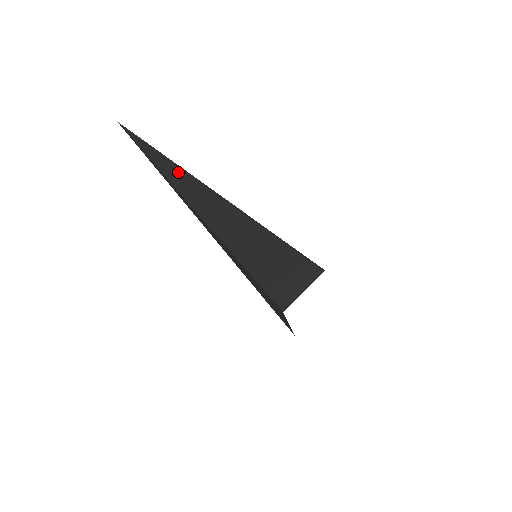
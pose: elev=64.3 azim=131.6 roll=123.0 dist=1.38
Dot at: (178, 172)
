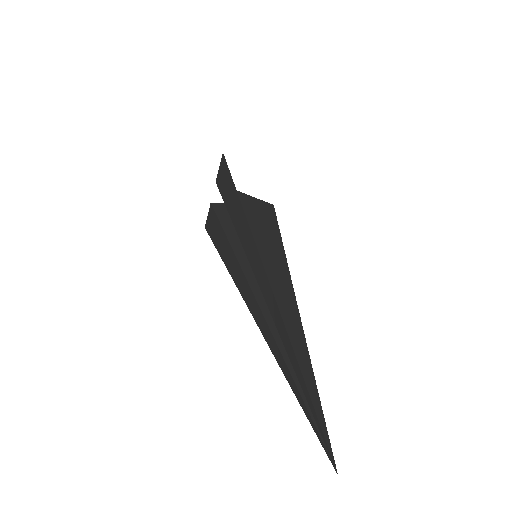
Dot at: (311, 388)
